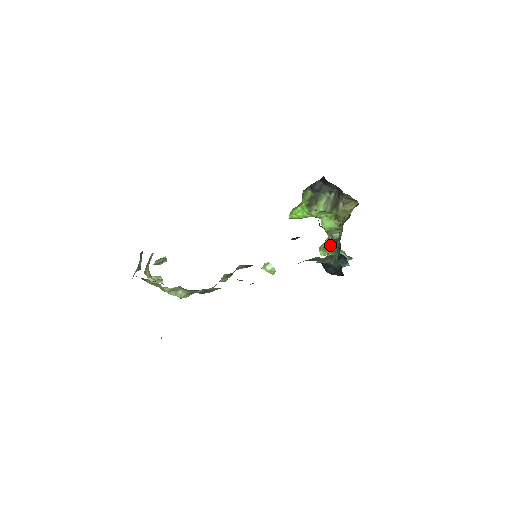
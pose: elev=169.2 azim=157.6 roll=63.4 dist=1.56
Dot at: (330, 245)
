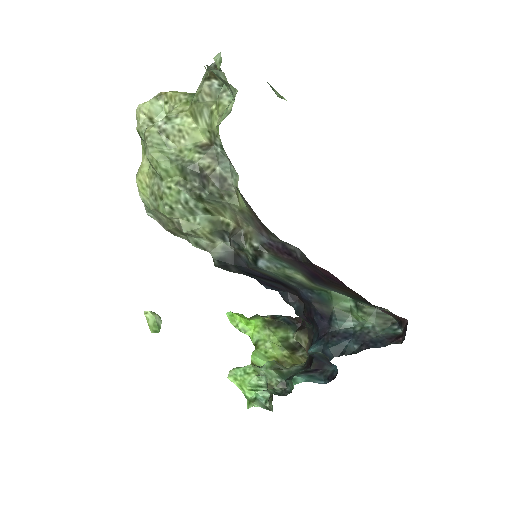
Dot at: occluded
